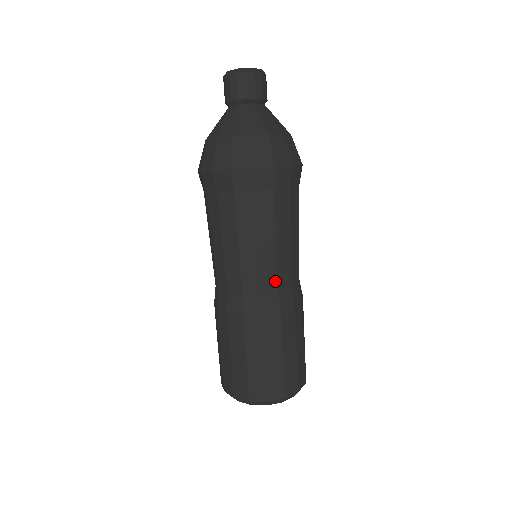
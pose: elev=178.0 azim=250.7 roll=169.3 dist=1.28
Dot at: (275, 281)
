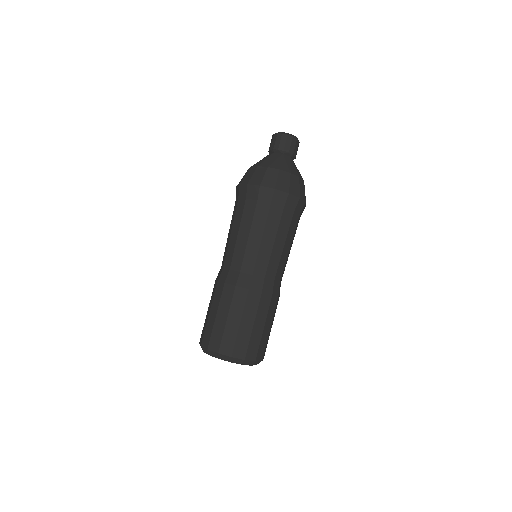
Dot at: (253, 266)
